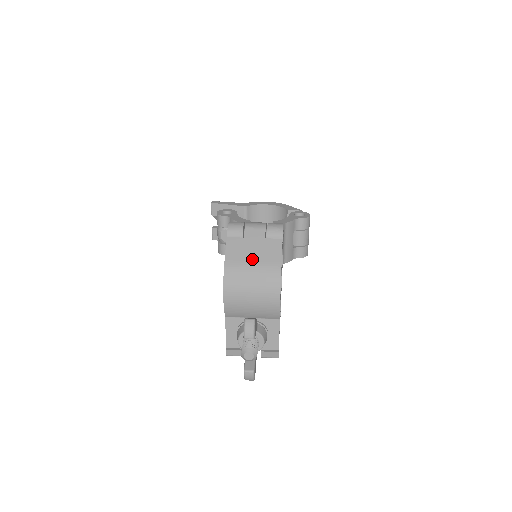
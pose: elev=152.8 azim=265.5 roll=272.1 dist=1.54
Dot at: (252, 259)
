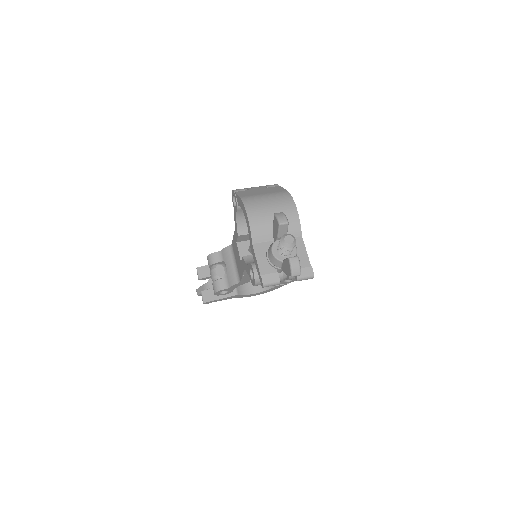
Dot at: (262, 193)
